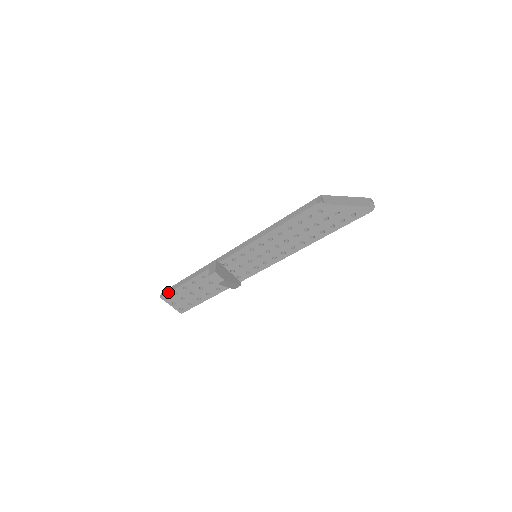
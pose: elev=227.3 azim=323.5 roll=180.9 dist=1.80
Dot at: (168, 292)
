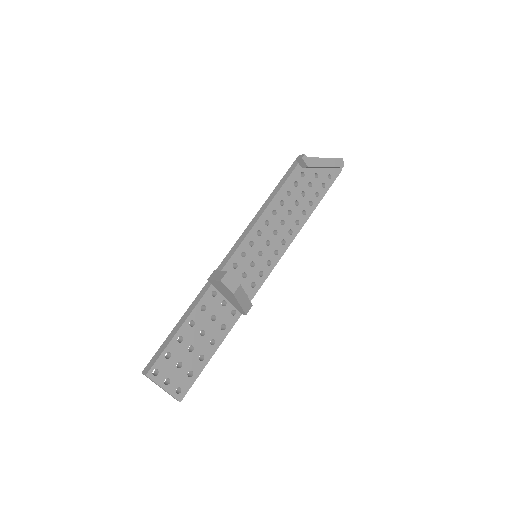
Dot at: (156, 358)
